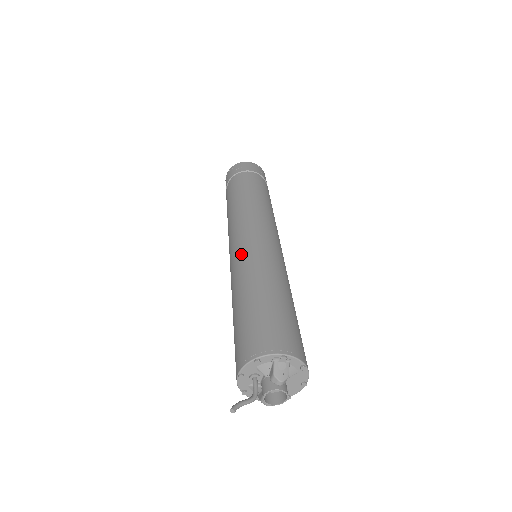
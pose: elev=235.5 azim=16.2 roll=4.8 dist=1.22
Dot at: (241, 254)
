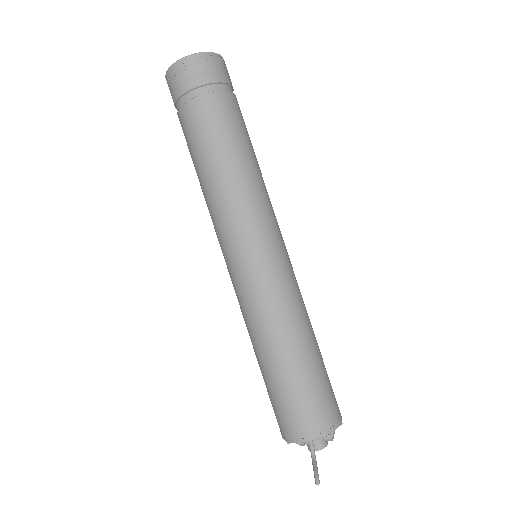
Dot at: (276, 282)
